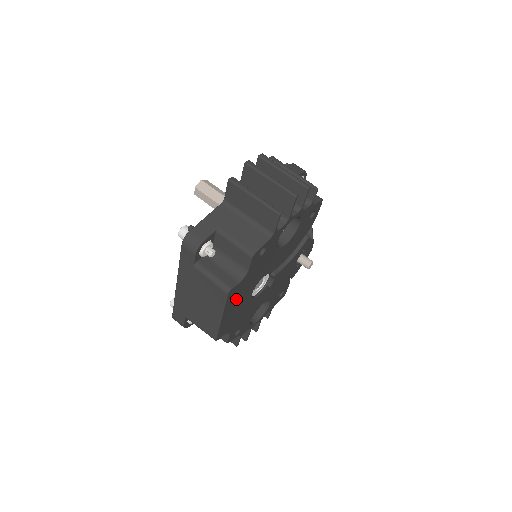
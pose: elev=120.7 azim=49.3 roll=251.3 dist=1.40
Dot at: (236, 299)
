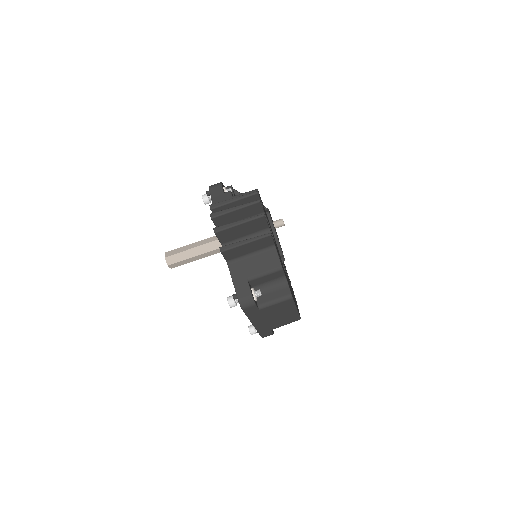
Dot at: occluded
